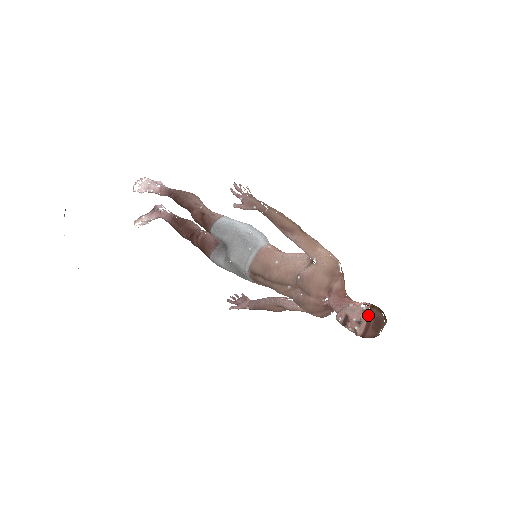
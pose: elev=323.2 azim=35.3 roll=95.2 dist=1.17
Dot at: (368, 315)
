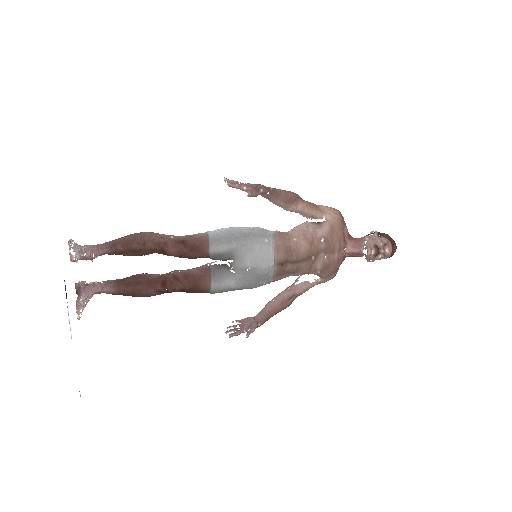
Dot at: (384, 237)
